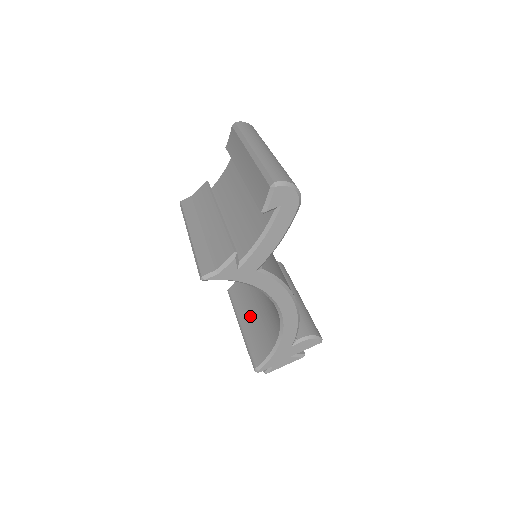
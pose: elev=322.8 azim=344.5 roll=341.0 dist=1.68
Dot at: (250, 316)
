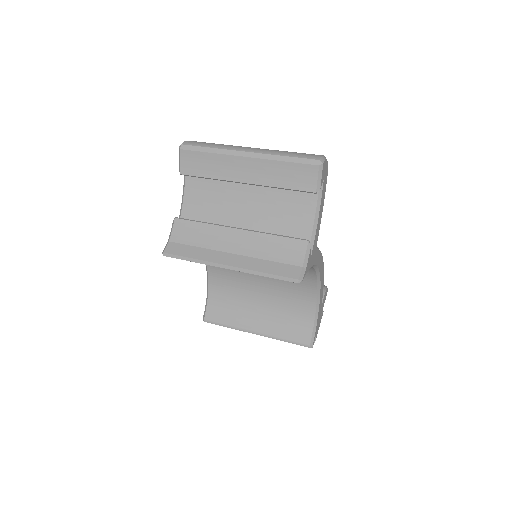
Dot at: (259, 317)
